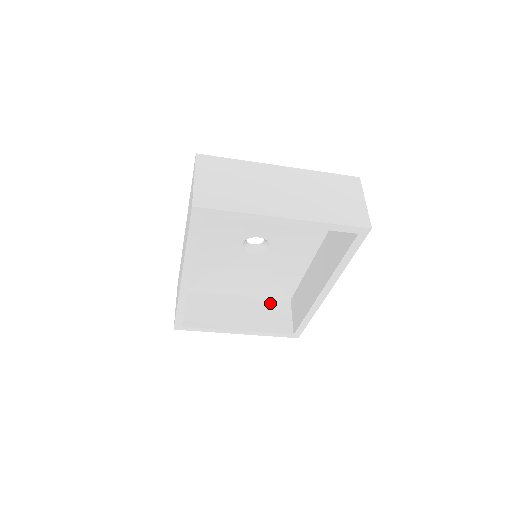
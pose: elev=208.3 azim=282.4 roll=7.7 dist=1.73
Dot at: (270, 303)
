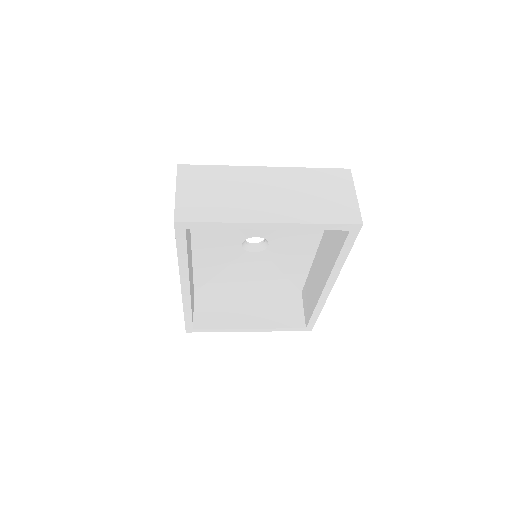
Dot at: (280, 298)
